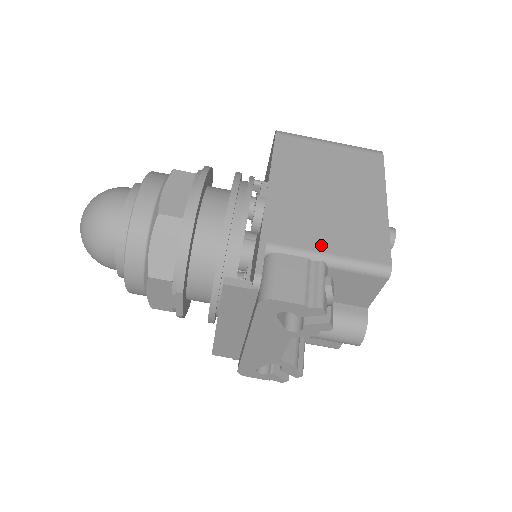
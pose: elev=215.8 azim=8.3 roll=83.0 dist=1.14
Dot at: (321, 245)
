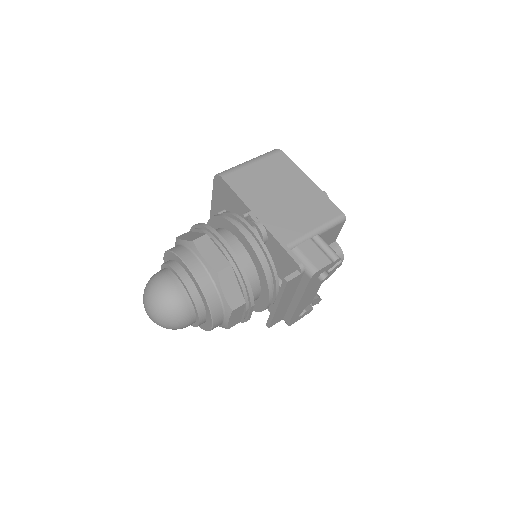
Dot at: (308, 227)
